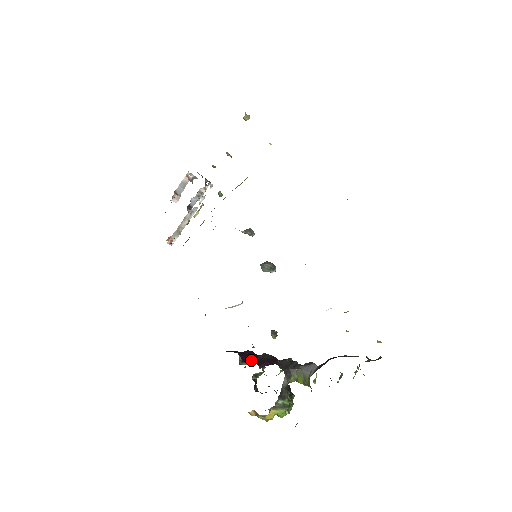
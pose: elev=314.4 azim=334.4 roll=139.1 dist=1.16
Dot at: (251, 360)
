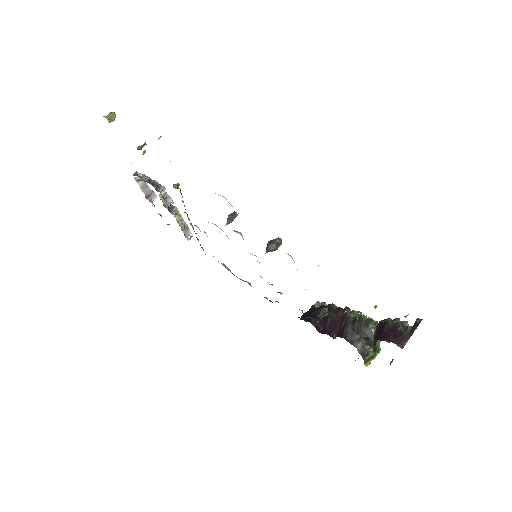
Dot at: (325, 327)
